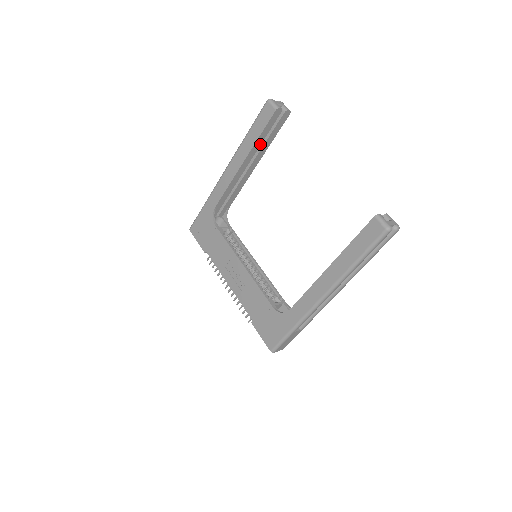
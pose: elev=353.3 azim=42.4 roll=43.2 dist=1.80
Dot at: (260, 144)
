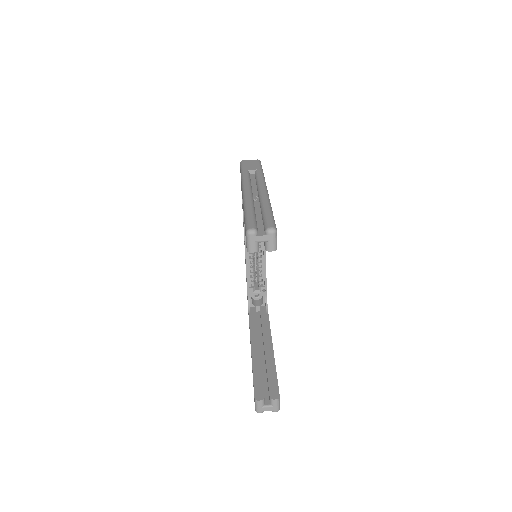
Dot at: occluded
